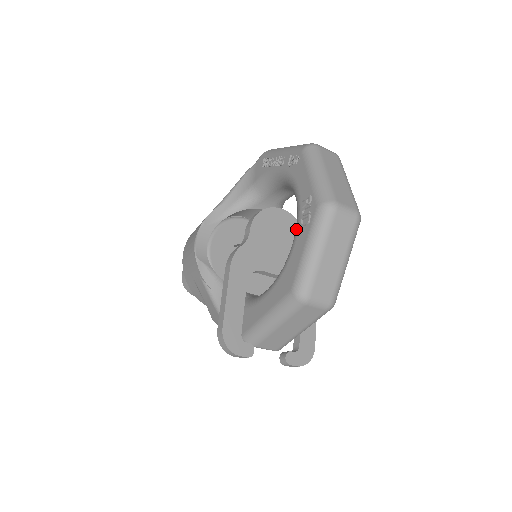
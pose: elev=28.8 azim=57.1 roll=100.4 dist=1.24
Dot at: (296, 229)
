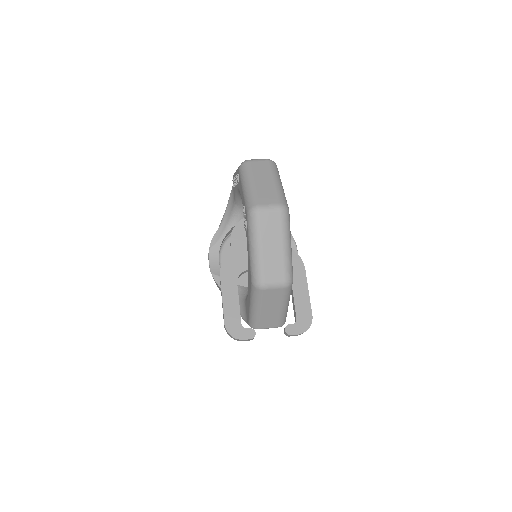
Dot at: (246, 234)
